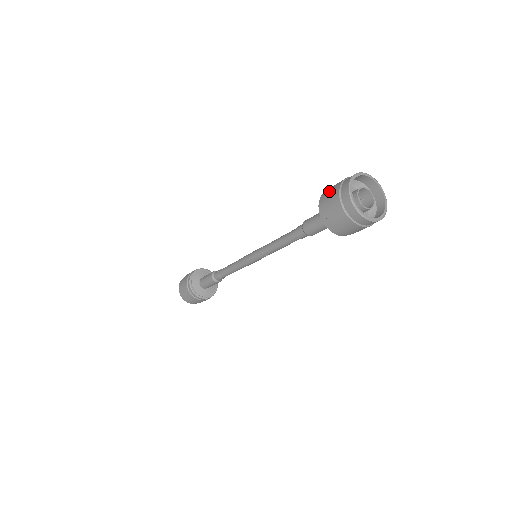
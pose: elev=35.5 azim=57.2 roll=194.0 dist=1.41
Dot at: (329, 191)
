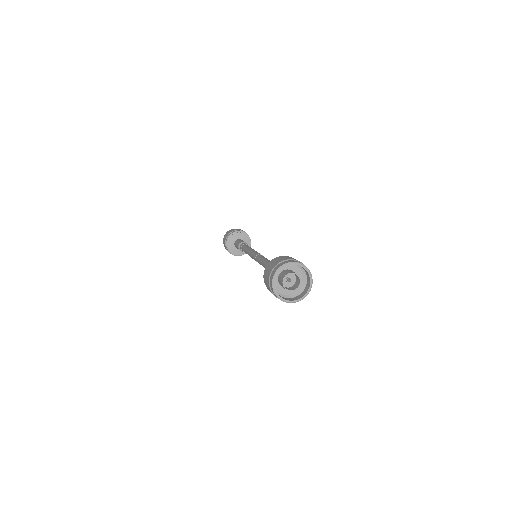
Dot at: (273, 262)
